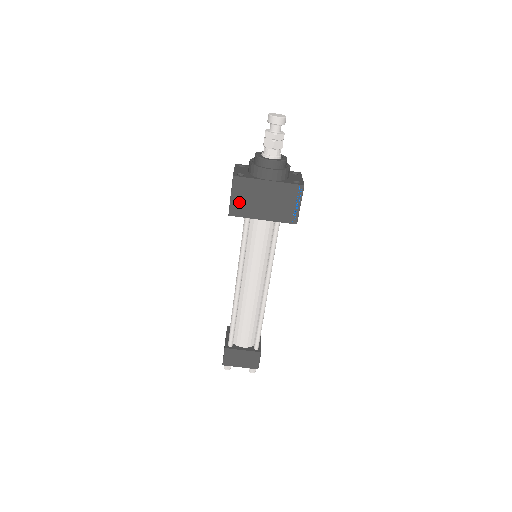
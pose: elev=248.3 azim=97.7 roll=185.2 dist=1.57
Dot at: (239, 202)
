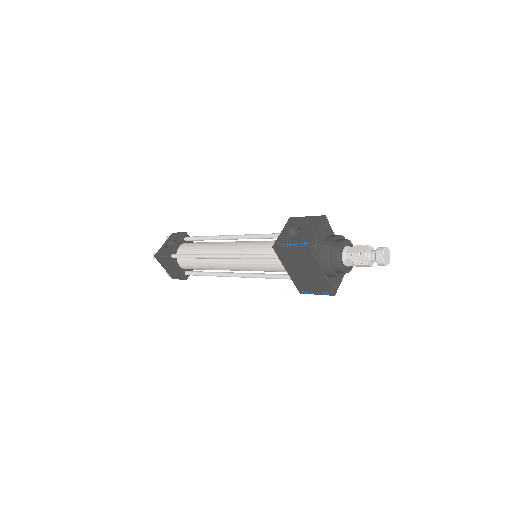
Dot at: (289, 253)
